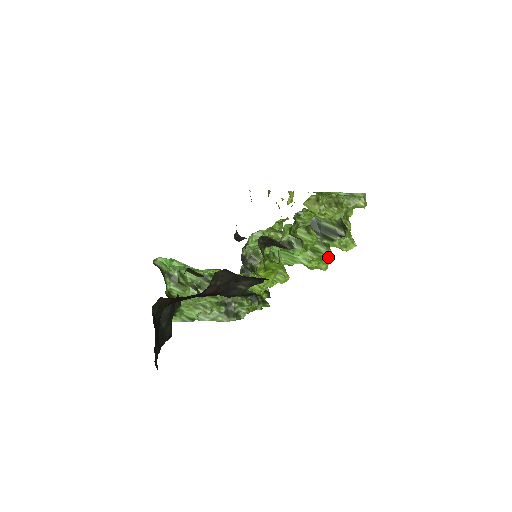
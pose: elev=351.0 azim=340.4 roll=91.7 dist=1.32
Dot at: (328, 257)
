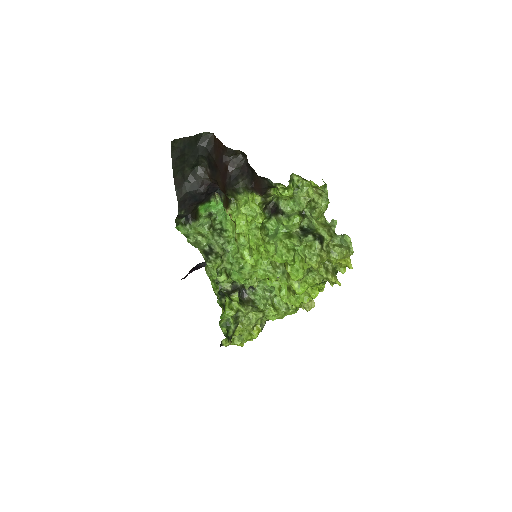
Dot at: (294, 254)
